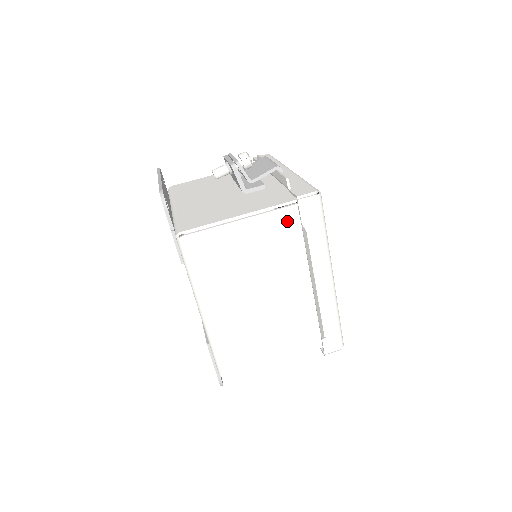
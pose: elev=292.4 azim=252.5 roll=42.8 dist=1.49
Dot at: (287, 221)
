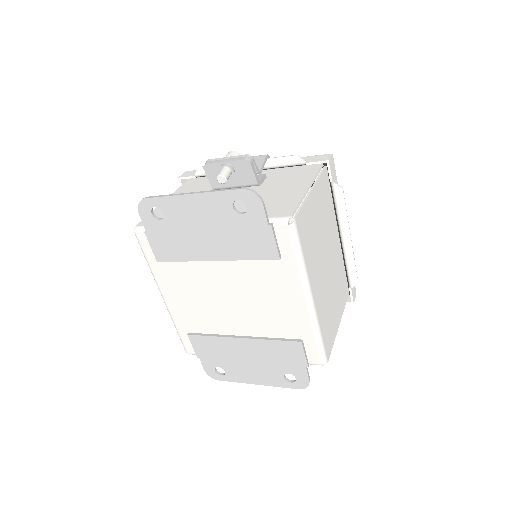
Dot at: (324, 186)
